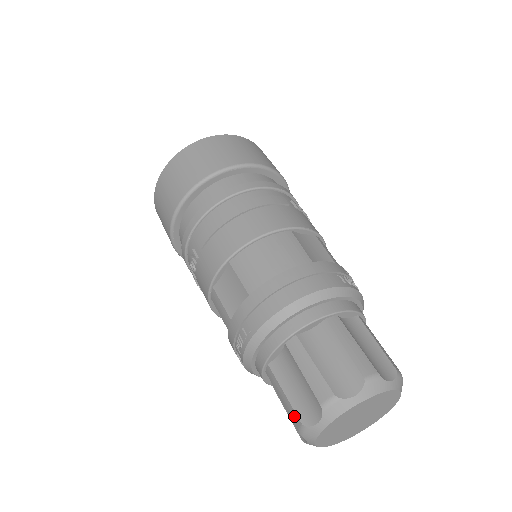
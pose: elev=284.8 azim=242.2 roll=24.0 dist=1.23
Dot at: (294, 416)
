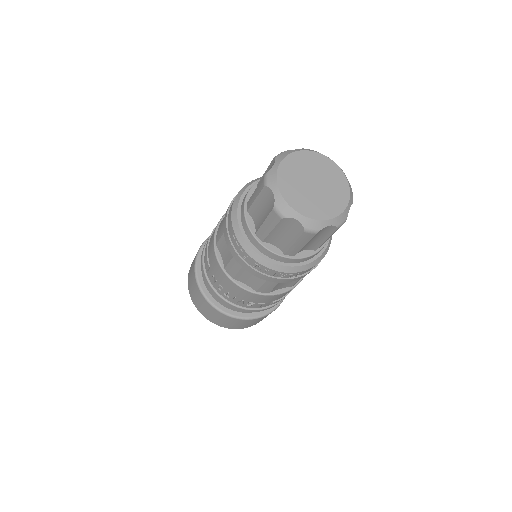
Dot at: (272, 217)
